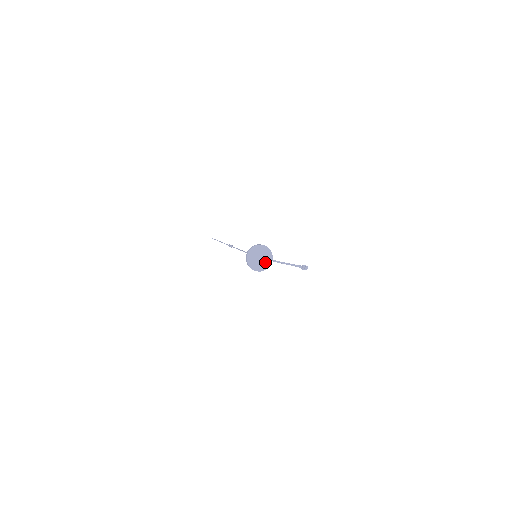
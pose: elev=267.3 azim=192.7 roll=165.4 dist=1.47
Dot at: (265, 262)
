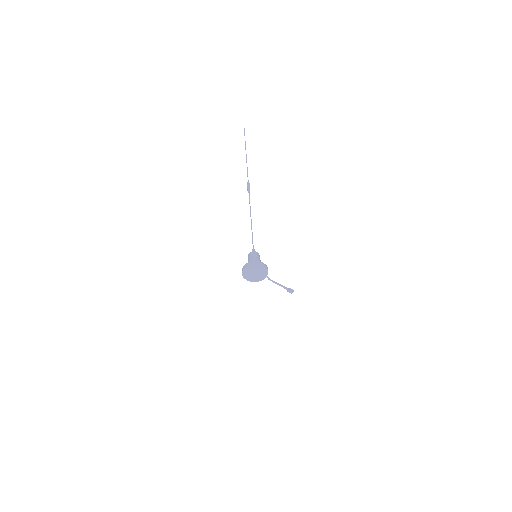
Dot at: (258, 277)
